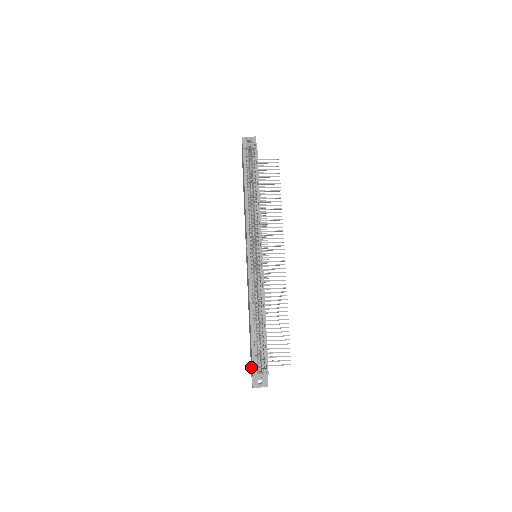
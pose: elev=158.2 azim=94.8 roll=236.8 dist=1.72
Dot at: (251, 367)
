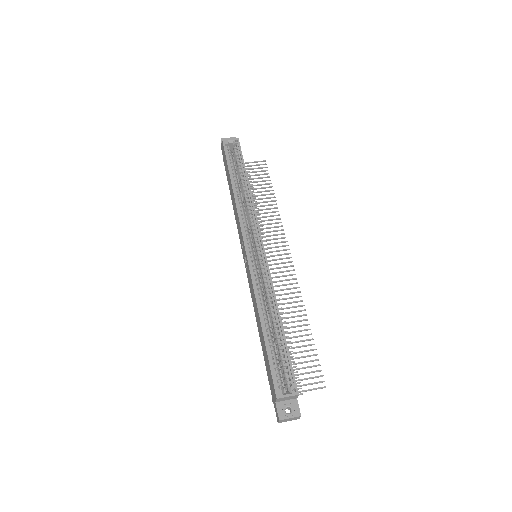
Dot at: (272, 392)
